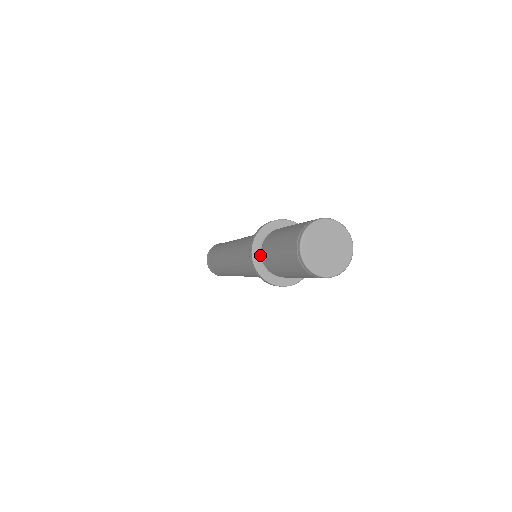
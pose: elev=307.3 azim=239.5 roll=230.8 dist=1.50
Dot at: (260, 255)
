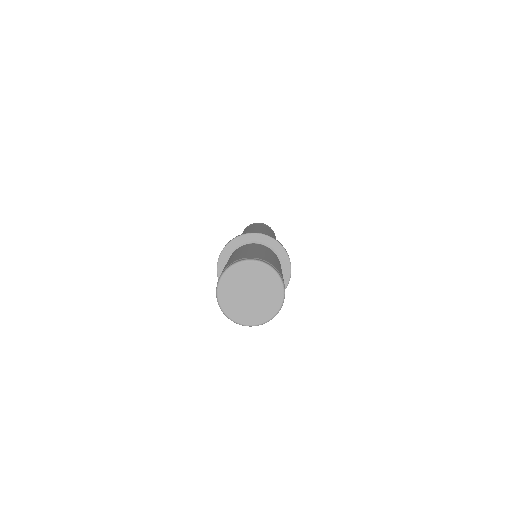
Dot at: occluded
